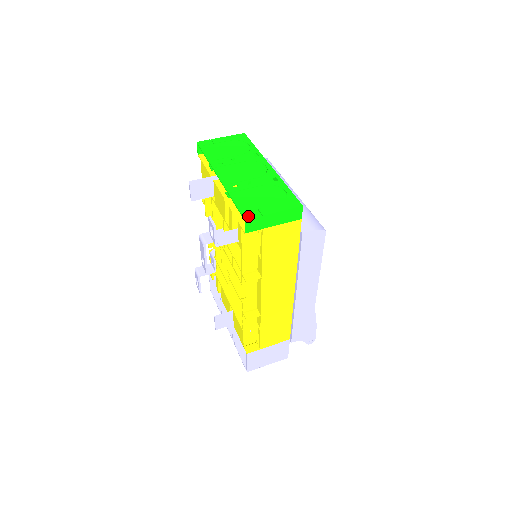
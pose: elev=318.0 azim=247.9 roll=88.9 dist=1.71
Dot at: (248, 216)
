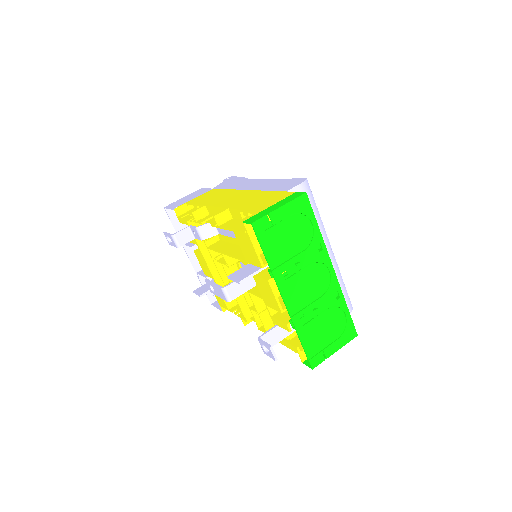
Dot at: (315, 363)
